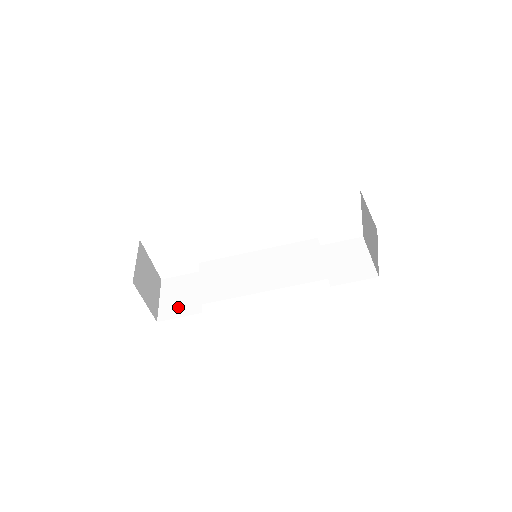
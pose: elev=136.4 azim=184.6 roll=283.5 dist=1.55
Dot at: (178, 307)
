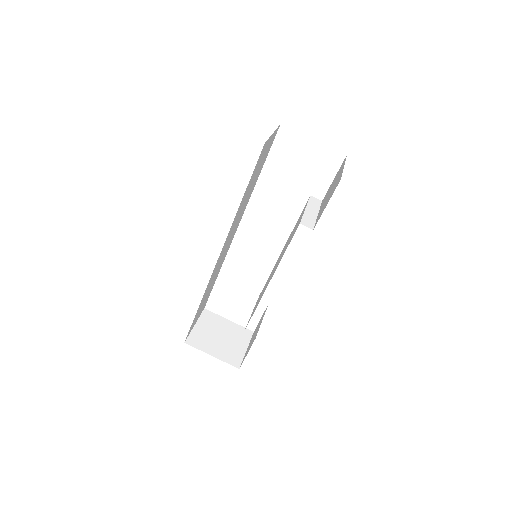
Dot at: occluded
